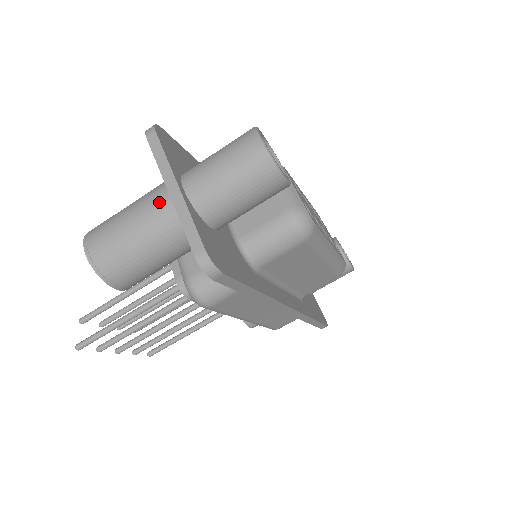
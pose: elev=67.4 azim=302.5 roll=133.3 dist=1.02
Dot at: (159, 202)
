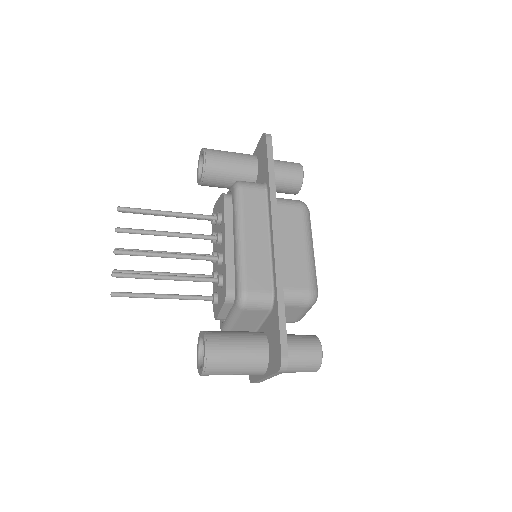
Dot at: occluded
